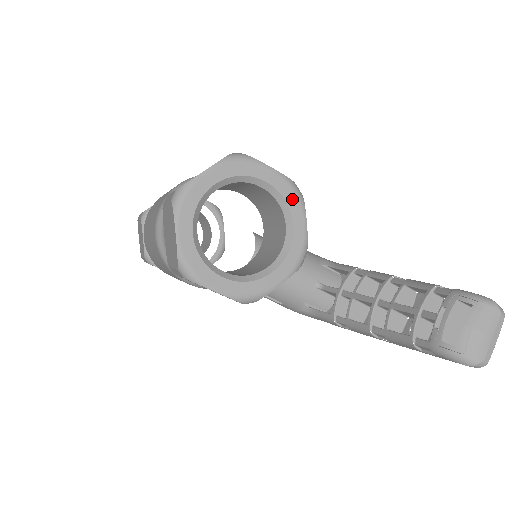
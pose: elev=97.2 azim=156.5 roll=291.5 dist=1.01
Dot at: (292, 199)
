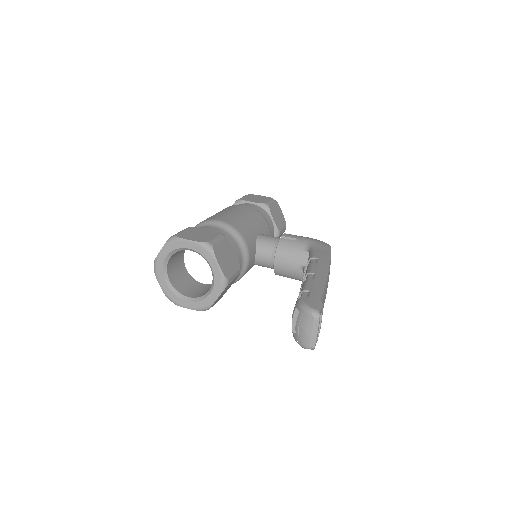
Dot at: (206, 254)
